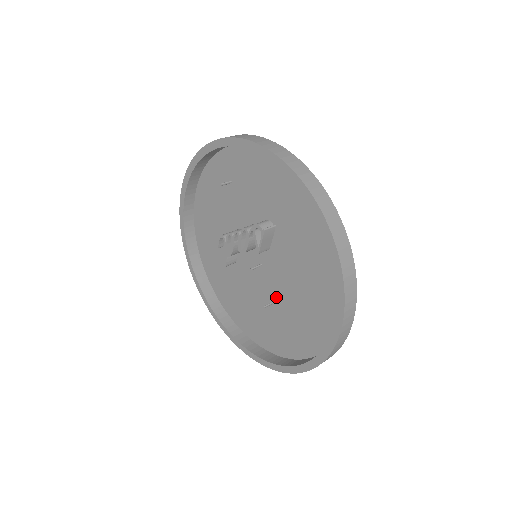
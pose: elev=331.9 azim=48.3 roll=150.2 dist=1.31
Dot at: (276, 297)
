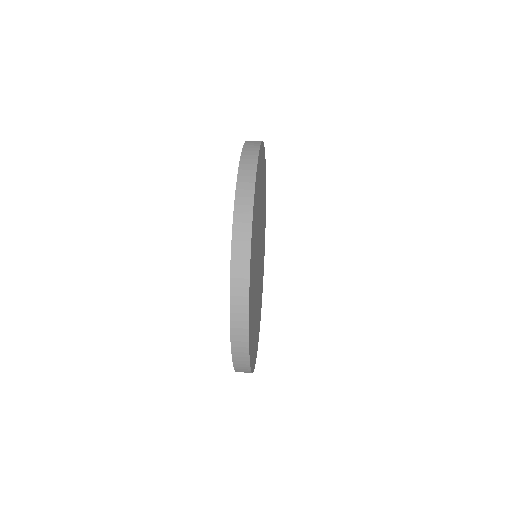
Dot at: occluded
